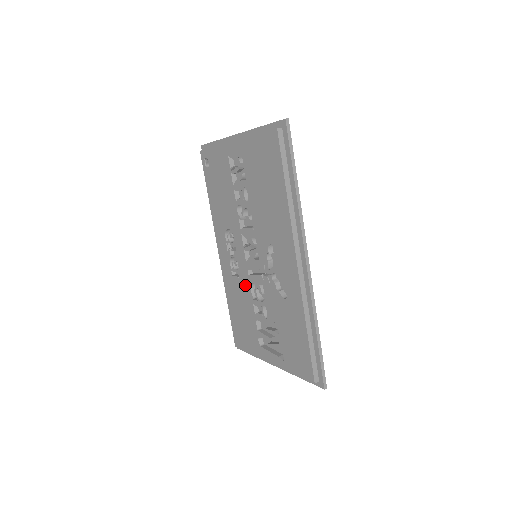
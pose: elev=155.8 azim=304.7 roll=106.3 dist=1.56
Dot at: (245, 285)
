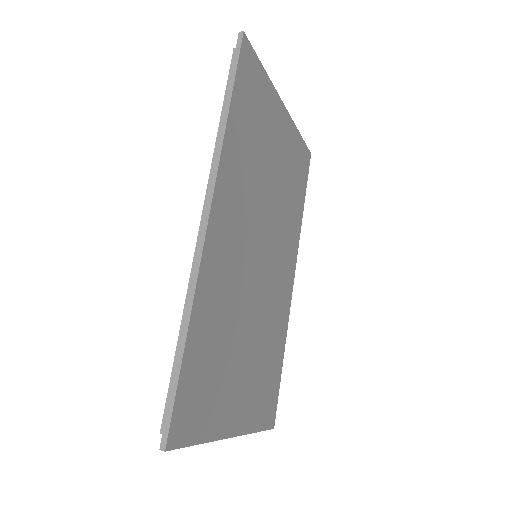
Dot at: occluded
